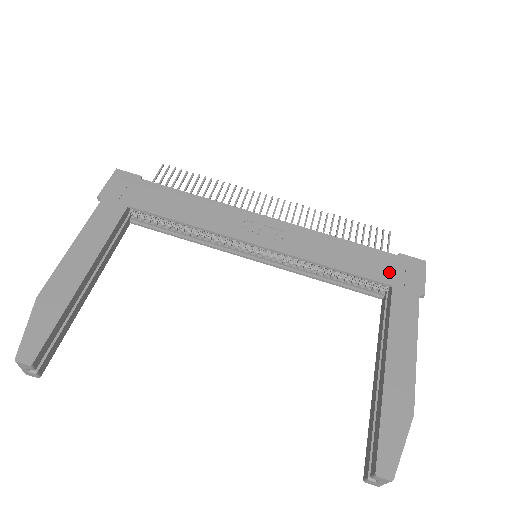
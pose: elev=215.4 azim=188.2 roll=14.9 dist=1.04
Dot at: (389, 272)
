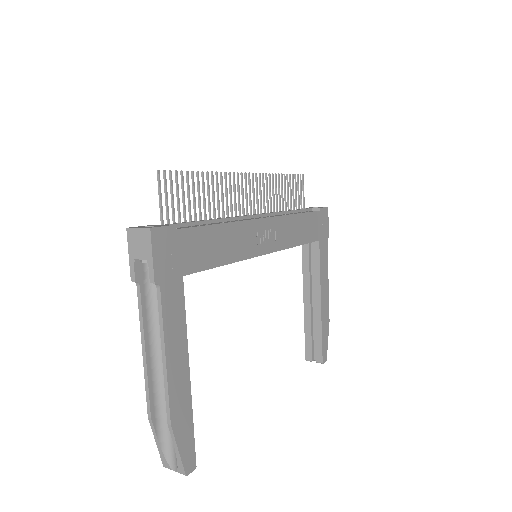
Dot at: (318, 229)
